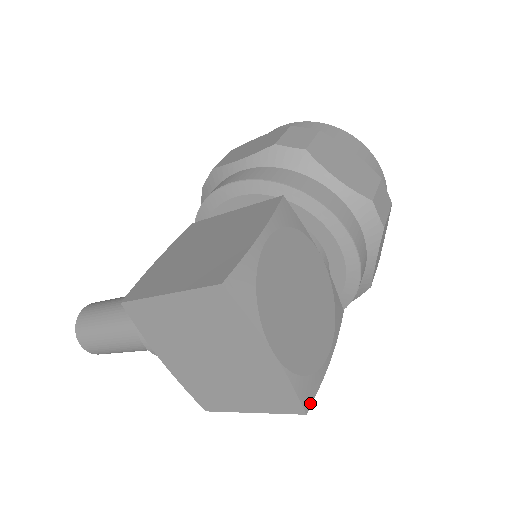
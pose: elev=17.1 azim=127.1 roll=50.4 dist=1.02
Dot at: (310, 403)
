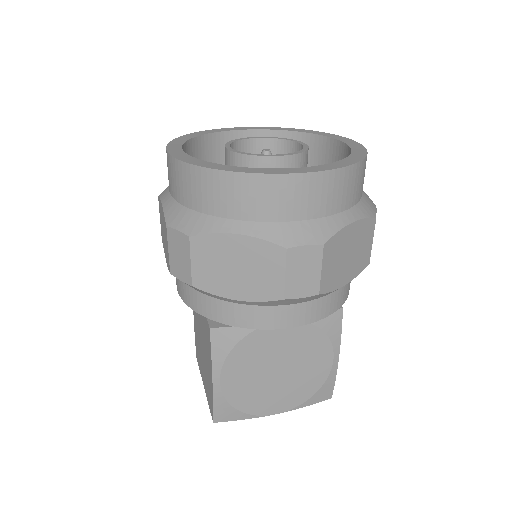
Dot at: (331, 393)
